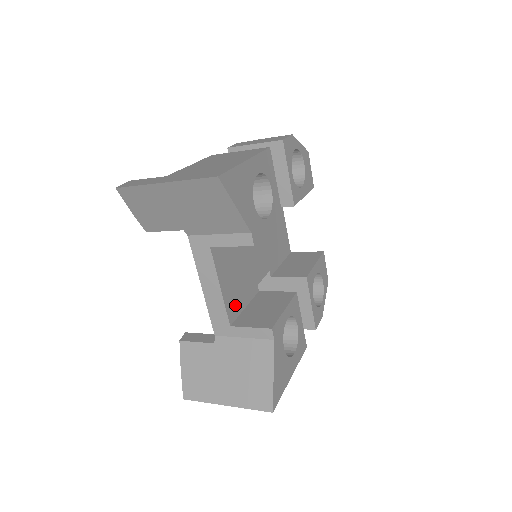
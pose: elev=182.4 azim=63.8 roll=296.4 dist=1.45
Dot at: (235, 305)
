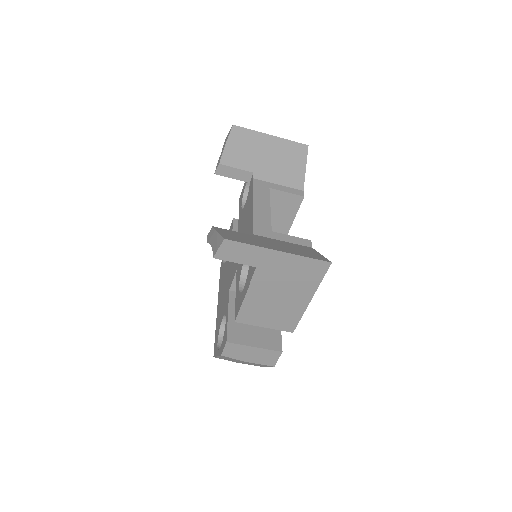
Dot at: occluded
